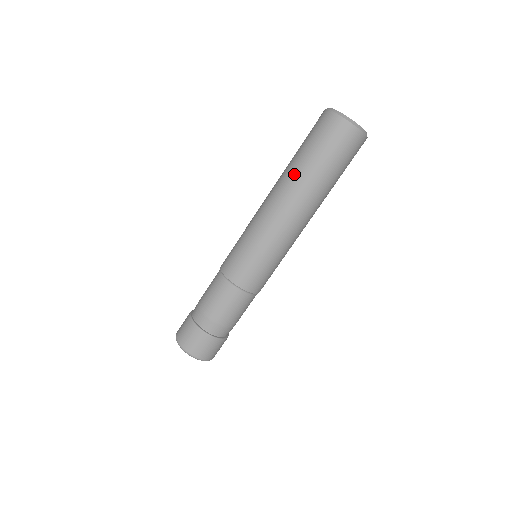
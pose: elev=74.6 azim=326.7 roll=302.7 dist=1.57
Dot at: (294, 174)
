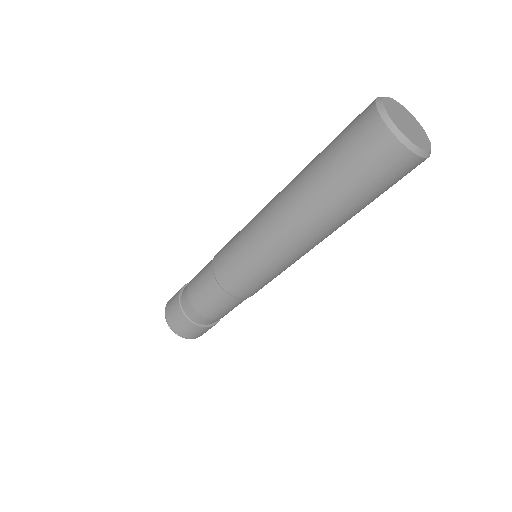
Dot at: (334, 216)
